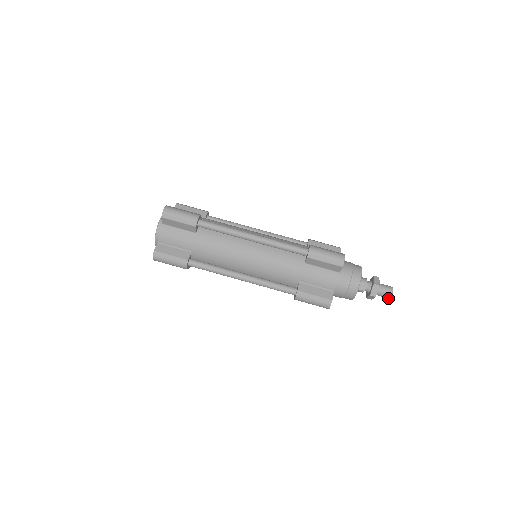
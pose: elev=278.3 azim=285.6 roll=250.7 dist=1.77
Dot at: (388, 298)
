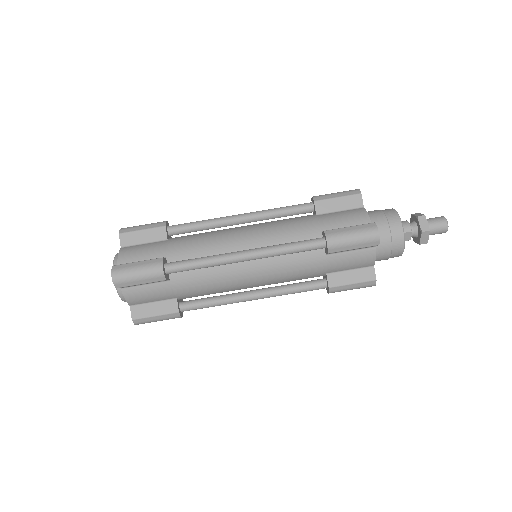
Dot at: occluded
